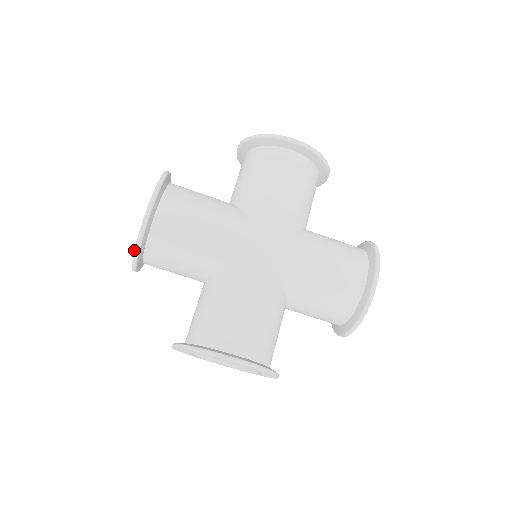
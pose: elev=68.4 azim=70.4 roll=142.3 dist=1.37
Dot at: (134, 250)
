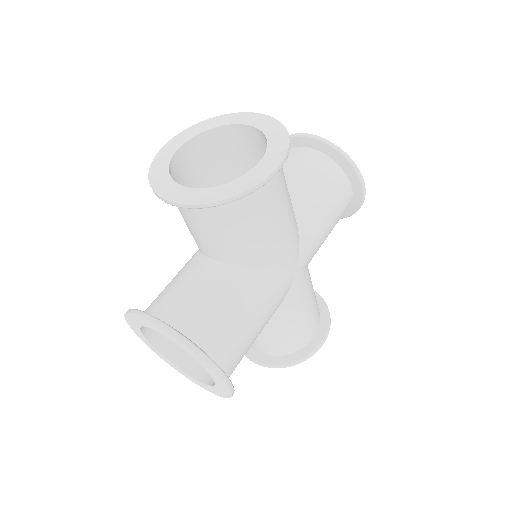
Dot at: (217, 201)
